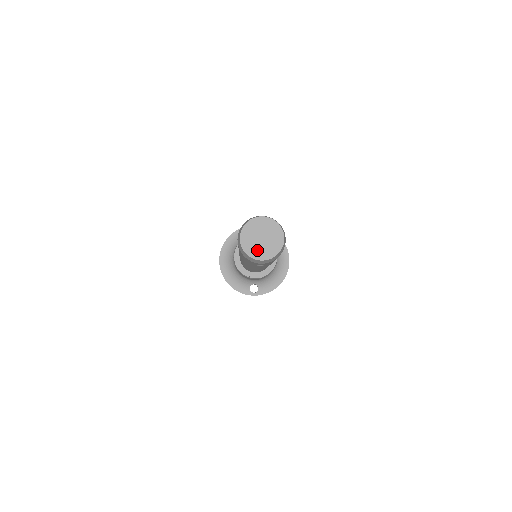
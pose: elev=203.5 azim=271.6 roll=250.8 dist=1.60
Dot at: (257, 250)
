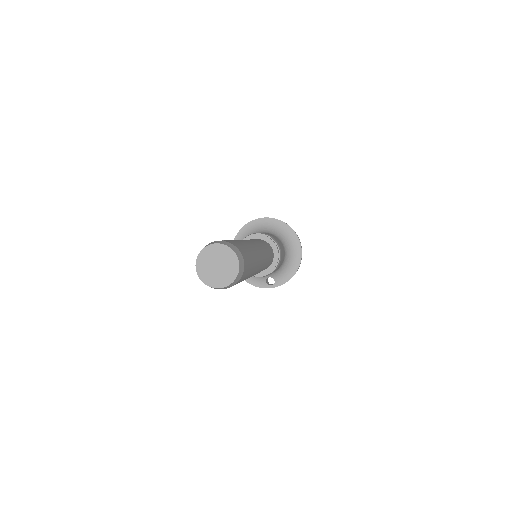
Dot at: (214, 278)
